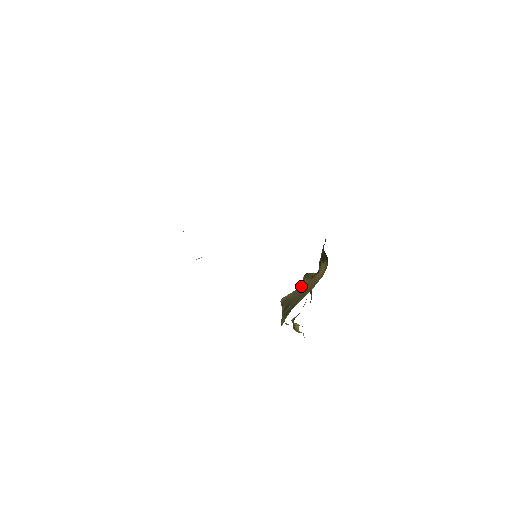
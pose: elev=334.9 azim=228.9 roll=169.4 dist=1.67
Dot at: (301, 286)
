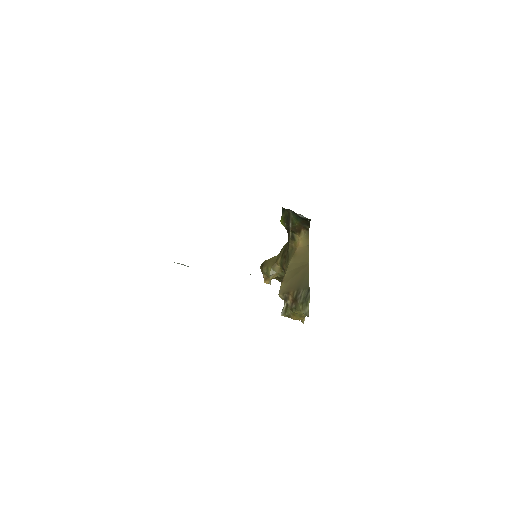
Dot at: (286, 271)
